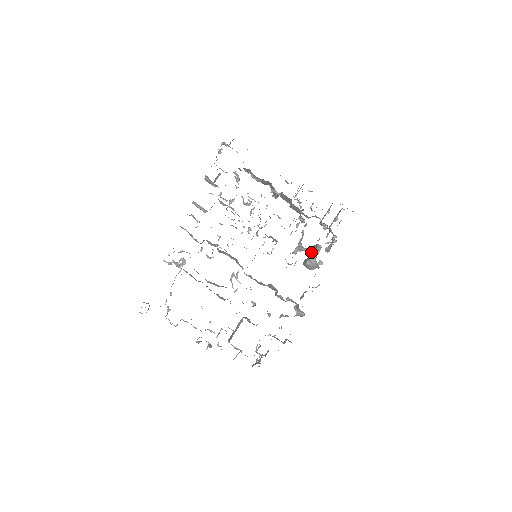
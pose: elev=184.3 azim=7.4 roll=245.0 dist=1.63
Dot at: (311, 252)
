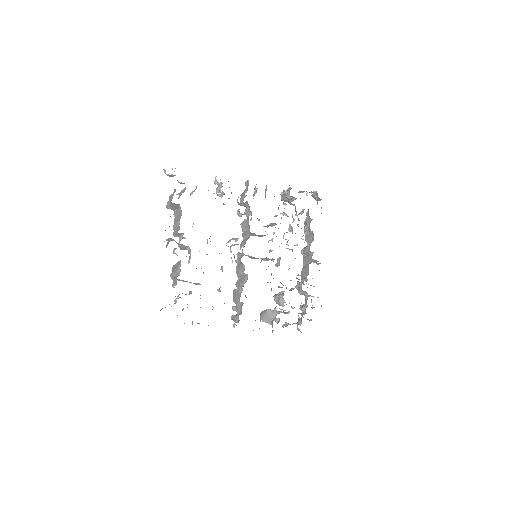
Dot at: (282, 305)
